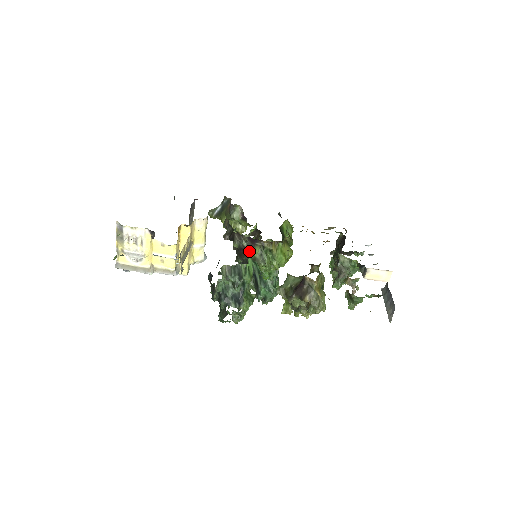
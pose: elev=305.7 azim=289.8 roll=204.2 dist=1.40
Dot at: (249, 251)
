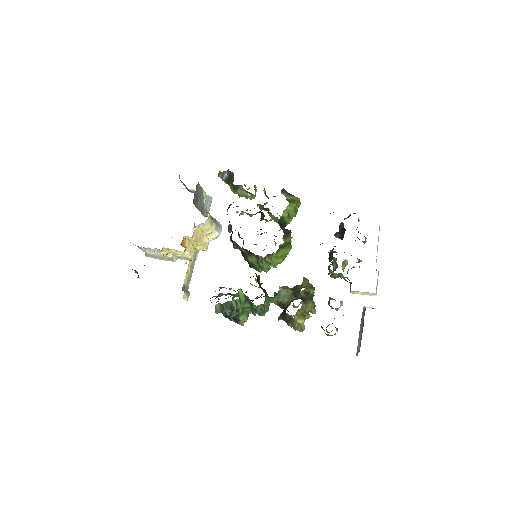
Dot at: (247, 257)
